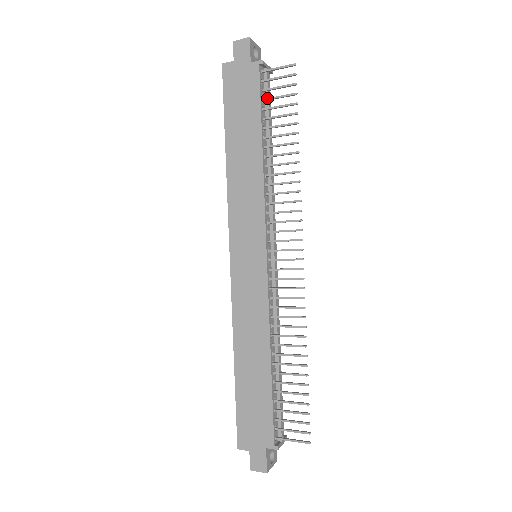
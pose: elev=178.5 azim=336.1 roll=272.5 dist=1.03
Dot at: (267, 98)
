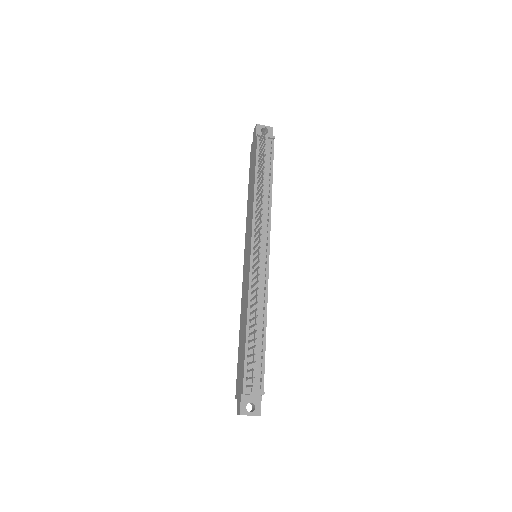
Dot at: (259, 153)
